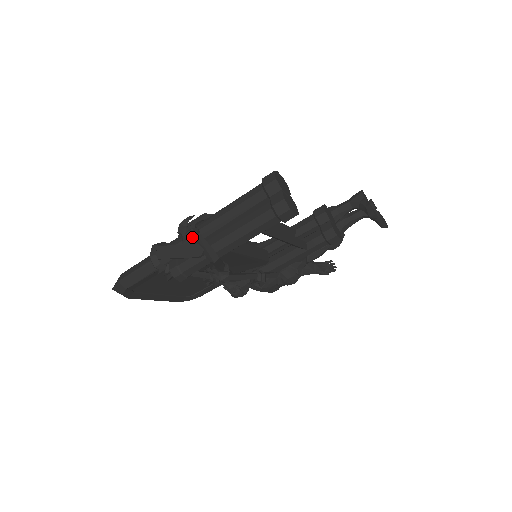
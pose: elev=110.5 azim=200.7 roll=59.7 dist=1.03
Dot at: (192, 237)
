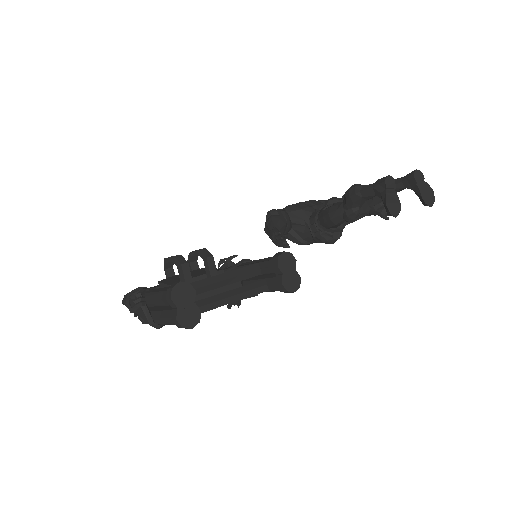
Dot at: (142, 306)
